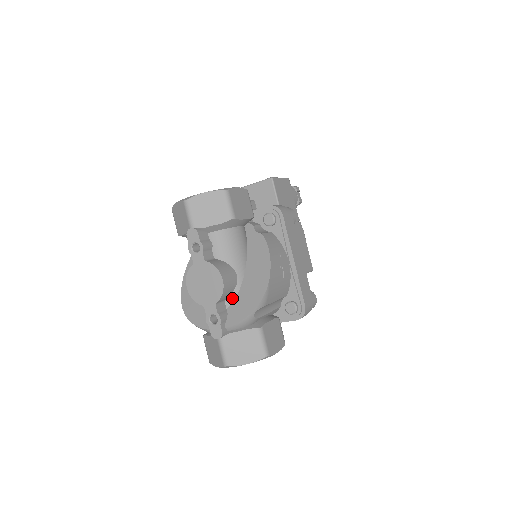
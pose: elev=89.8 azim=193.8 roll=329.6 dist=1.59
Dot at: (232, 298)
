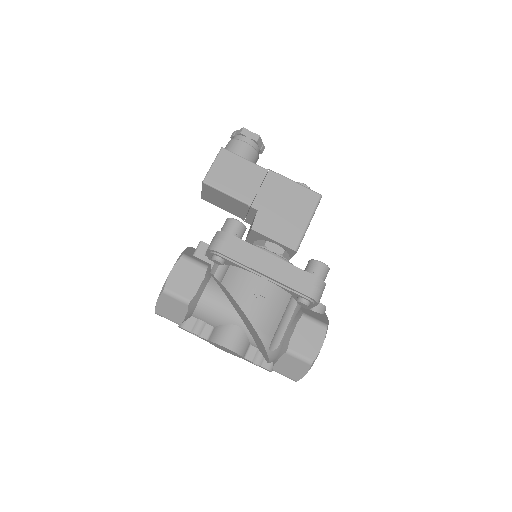
Dot at: (252, 341)
